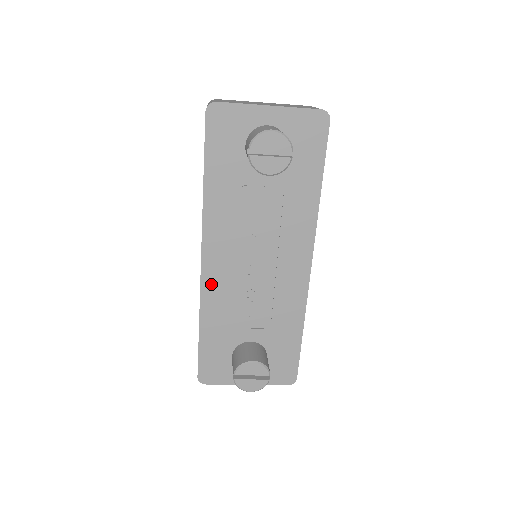
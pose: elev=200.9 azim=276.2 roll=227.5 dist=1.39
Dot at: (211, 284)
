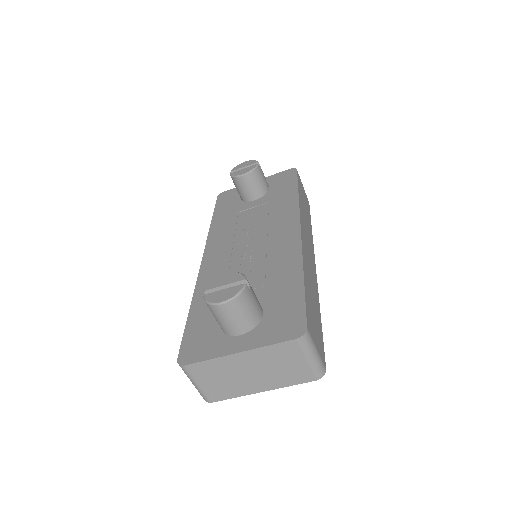
Dot at: (208, 271)
